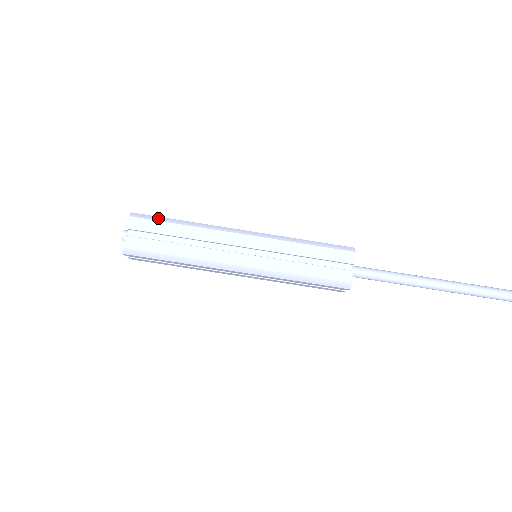
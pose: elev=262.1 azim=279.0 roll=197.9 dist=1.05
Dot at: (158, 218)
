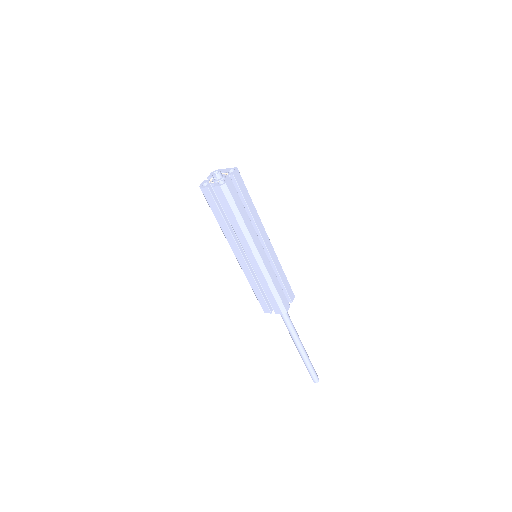
Dot at: (232, 204)
